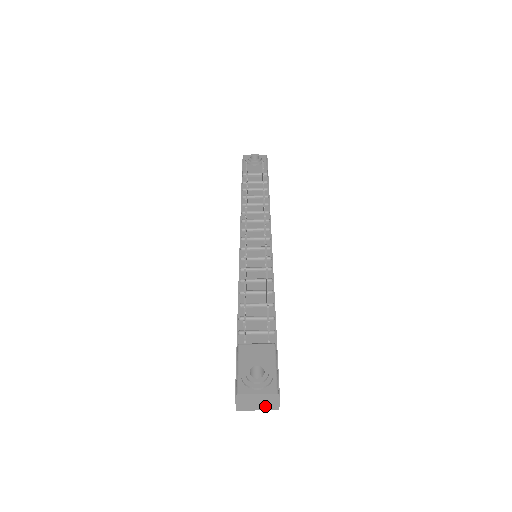
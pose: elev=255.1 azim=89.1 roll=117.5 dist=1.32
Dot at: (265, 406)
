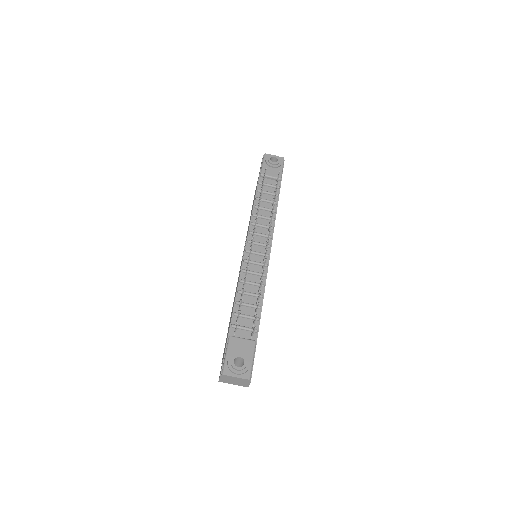
Dot at: (239, 384)
